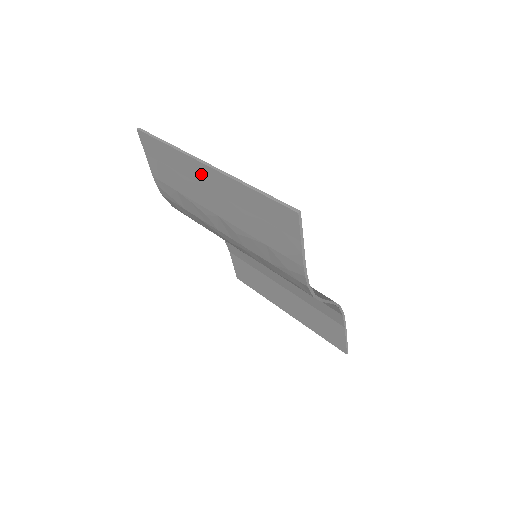
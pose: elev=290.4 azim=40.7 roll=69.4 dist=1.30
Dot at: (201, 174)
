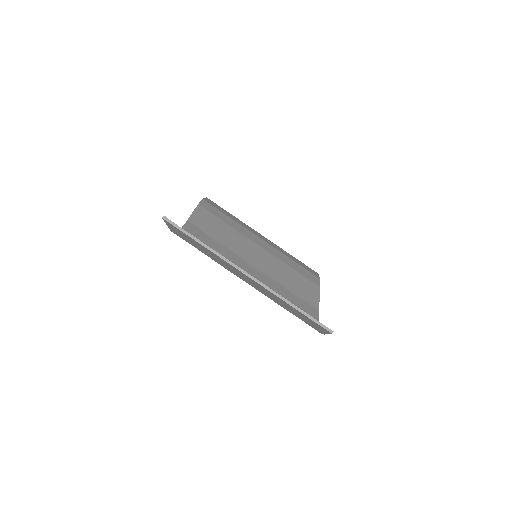
Dot at: (239, 272)
